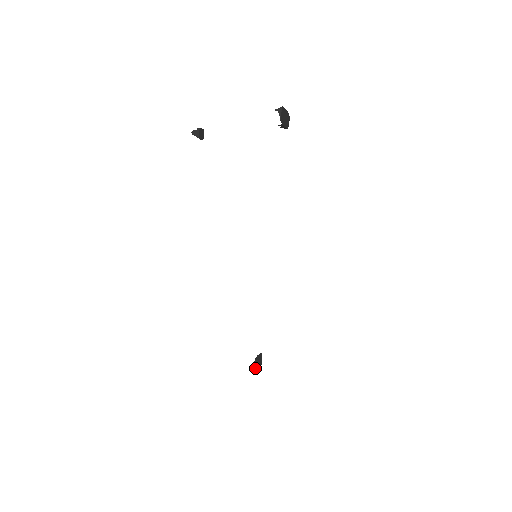
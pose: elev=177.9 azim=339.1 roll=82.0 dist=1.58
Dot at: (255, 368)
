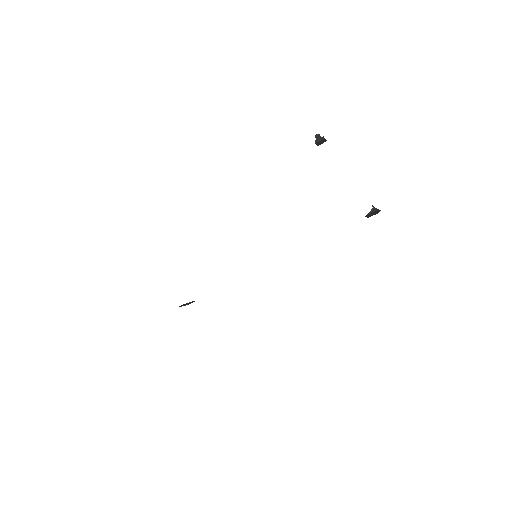
Dot at: (181, 306)
